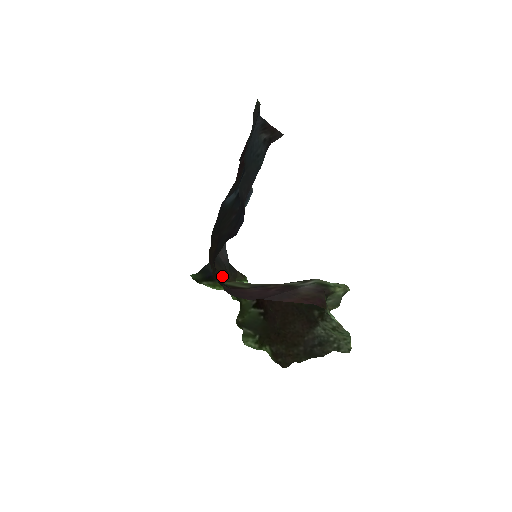
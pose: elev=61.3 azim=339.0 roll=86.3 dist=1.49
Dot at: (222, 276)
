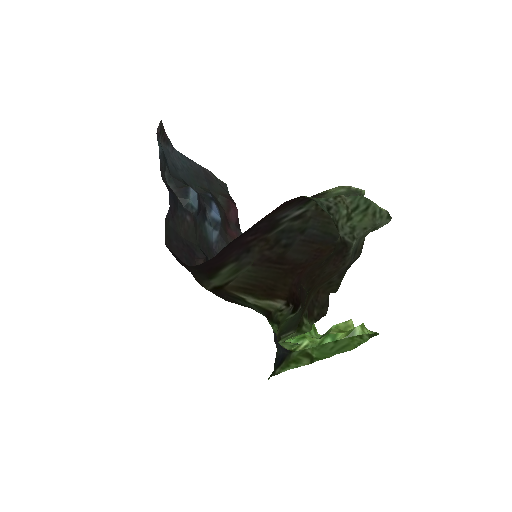
Dot at: (226, 293)
